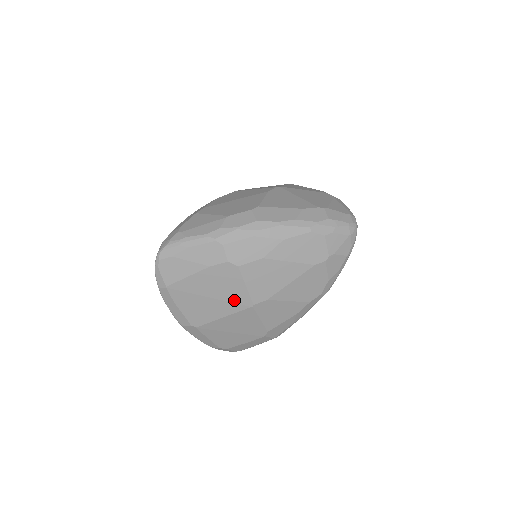
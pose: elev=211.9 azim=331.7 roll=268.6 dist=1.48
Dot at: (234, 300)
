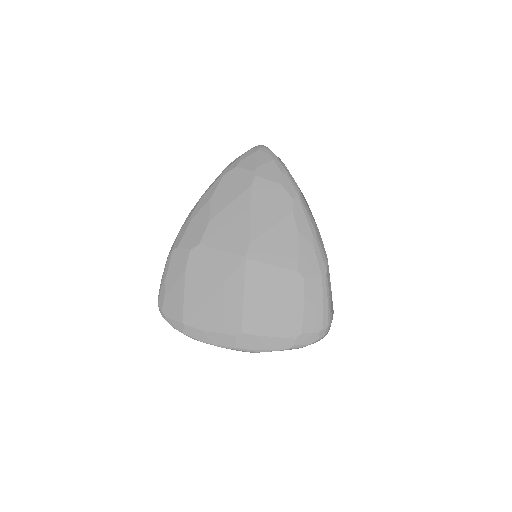
Dot at: (230, 272)
